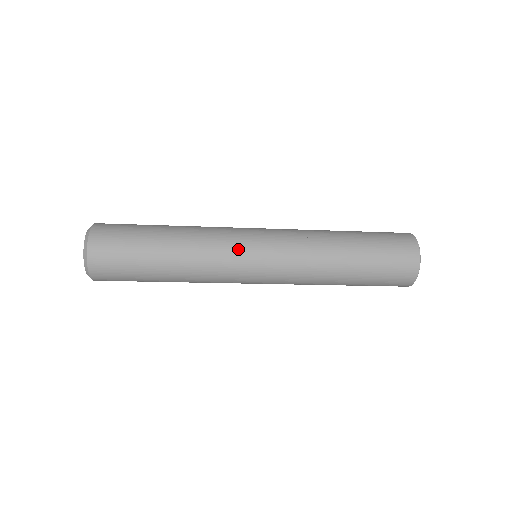
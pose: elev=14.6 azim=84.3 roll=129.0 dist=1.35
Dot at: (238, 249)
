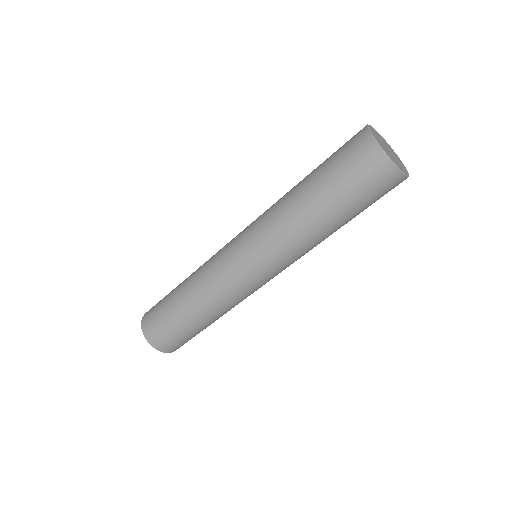
Dot at: (222, 254)
